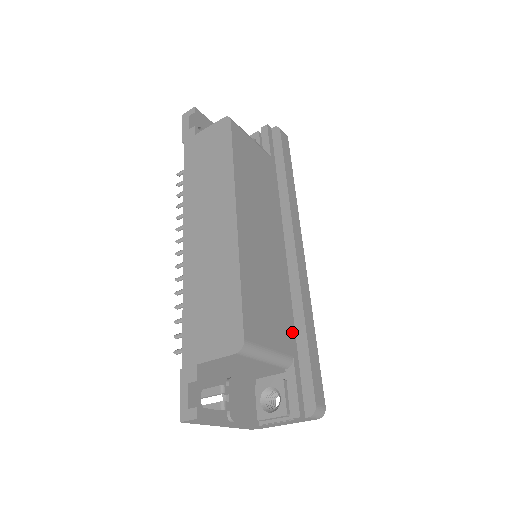
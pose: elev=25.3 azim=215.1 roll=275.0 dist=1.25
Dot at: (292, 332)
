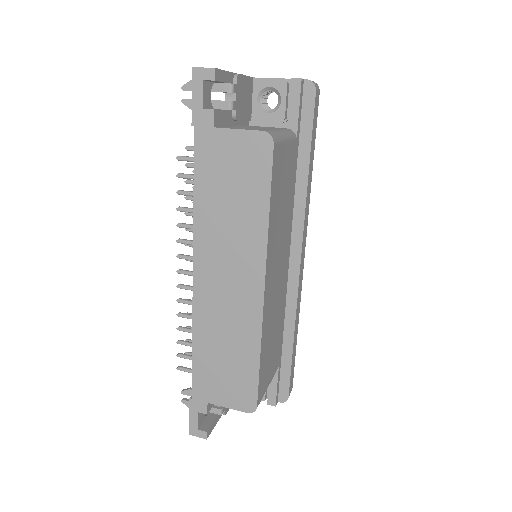
Dot at: (281, 344)
